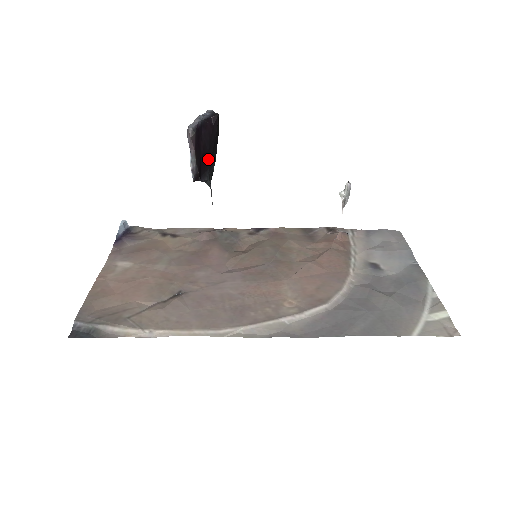
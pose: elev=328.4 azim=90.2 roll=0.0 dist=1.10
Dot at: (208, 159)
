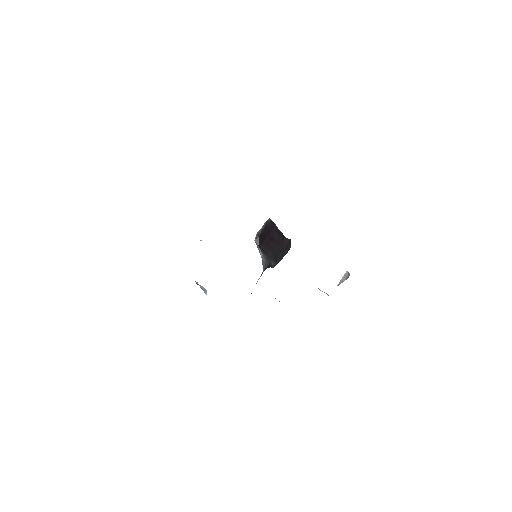
Dot at: (271, 249)
